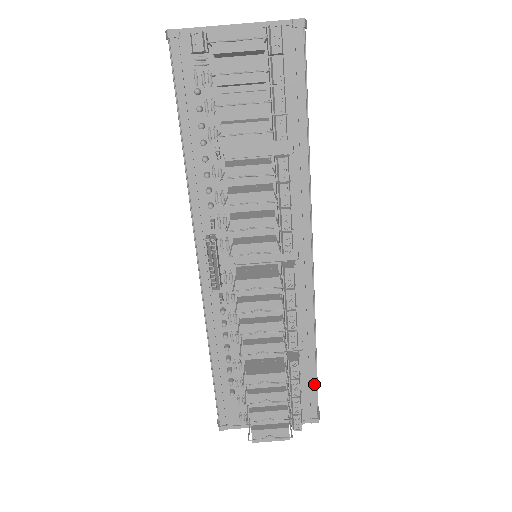
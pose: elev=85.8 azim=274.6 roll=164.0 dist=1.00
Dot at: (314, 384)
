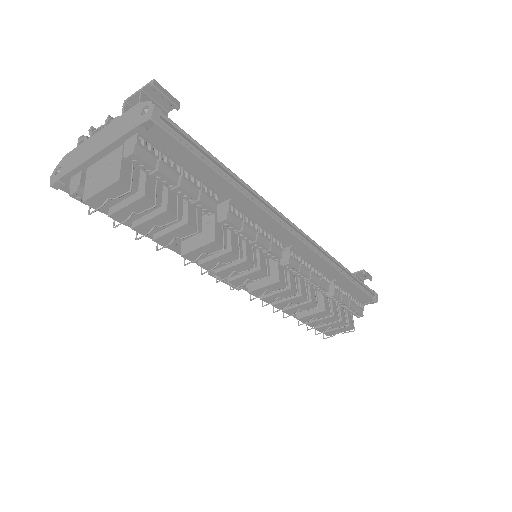
Dot at: (359, 290)
